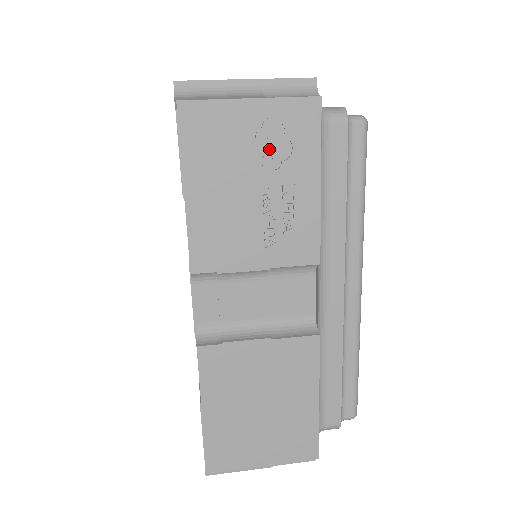
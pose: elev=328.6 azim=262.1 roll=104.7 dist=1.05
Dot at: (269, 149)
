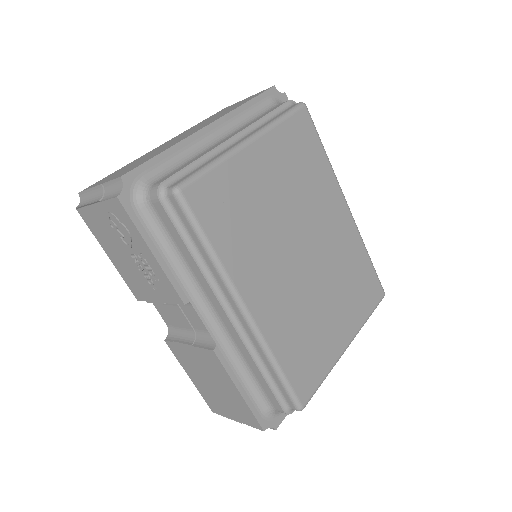
Dot at: (118, 233)
